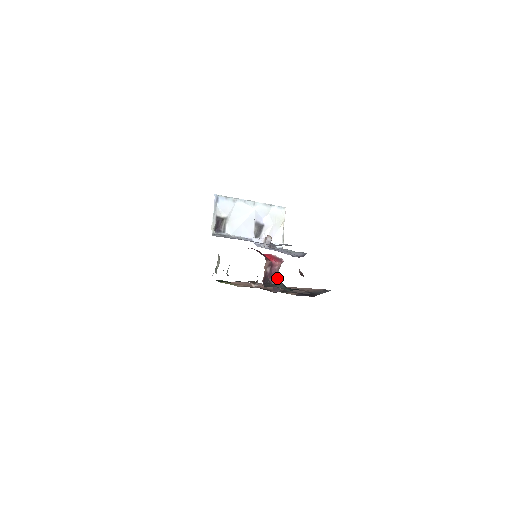
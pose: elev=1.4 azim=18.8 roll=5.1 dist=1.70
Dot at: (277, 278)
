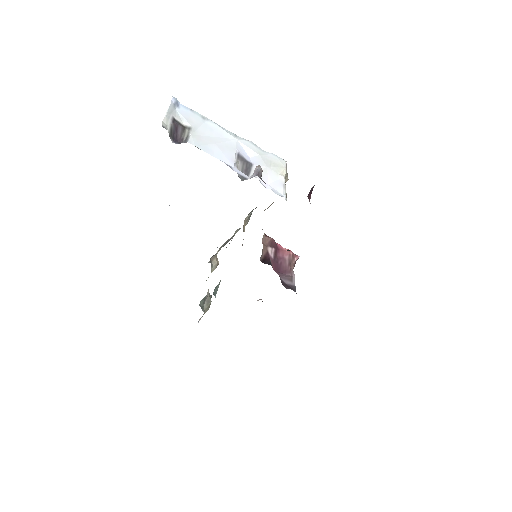
Dot at: (289, 275)
